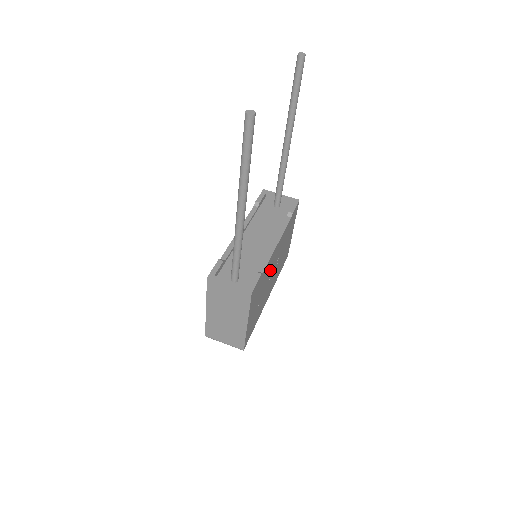
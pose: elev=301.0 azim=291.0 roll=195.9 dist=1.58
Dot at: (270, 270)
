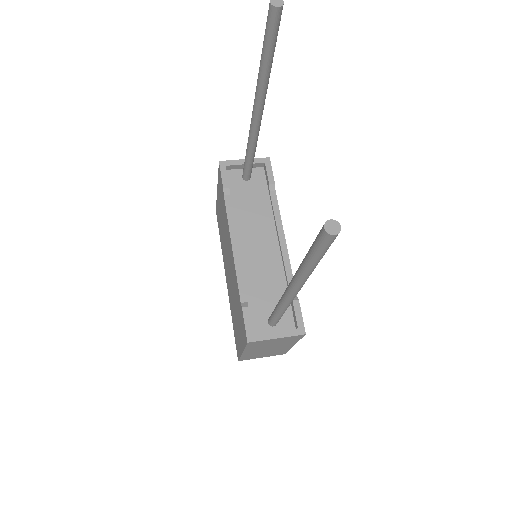
Dot at: occluded
